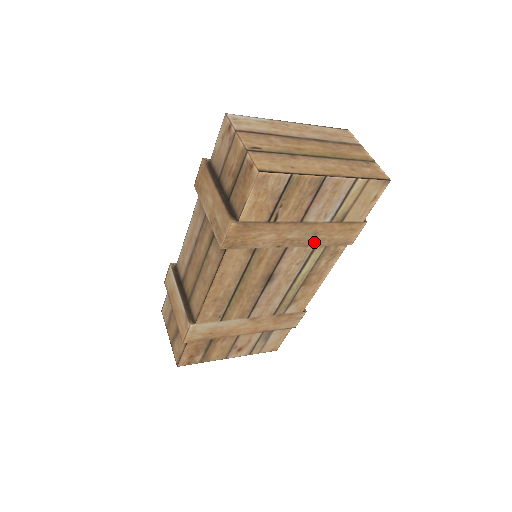
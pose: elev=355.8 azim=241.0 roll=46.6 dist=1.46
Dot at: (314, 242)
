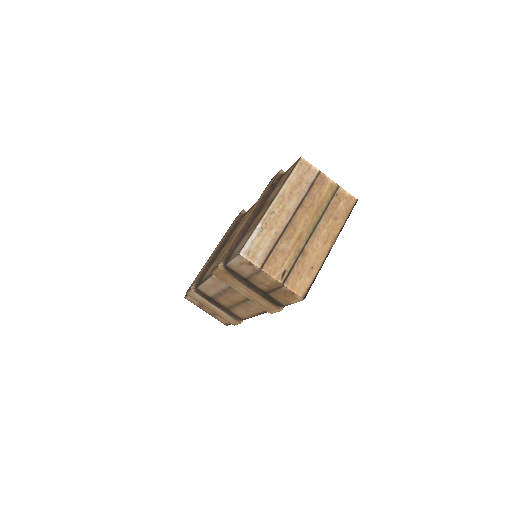
Dot at: occluded
